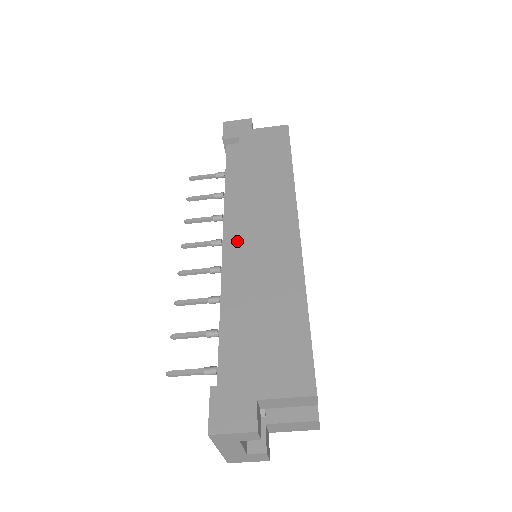
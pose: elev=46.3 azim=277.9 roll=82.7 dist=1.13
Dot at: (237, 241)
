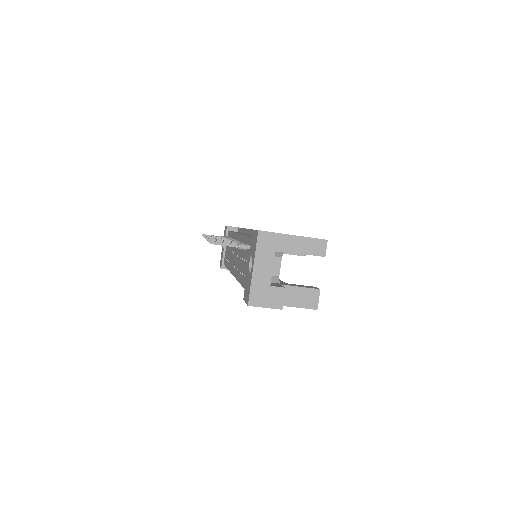
Dot at: (249, 234)
